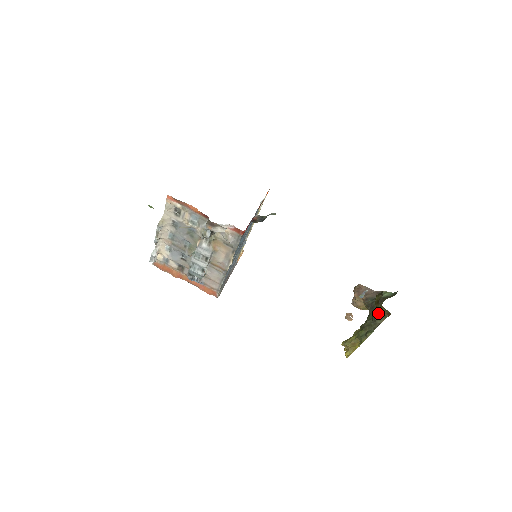
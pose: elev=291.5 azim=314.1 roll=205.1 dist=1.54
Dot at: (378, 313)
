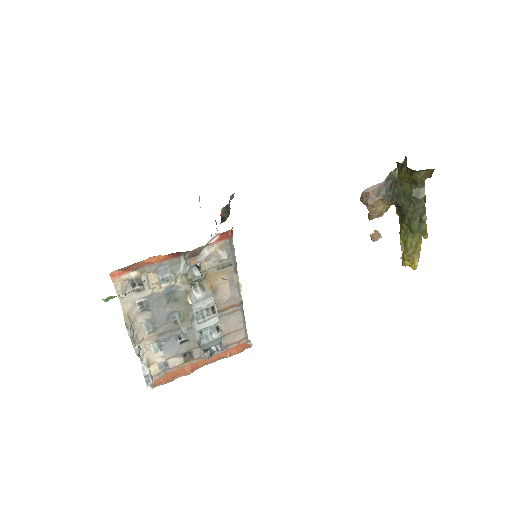
Dot at: (413, 190)
